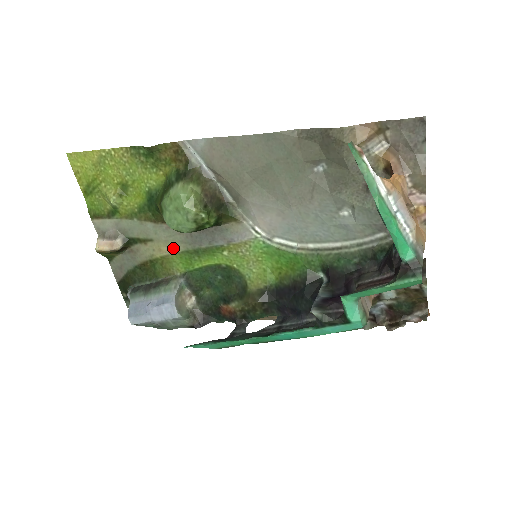
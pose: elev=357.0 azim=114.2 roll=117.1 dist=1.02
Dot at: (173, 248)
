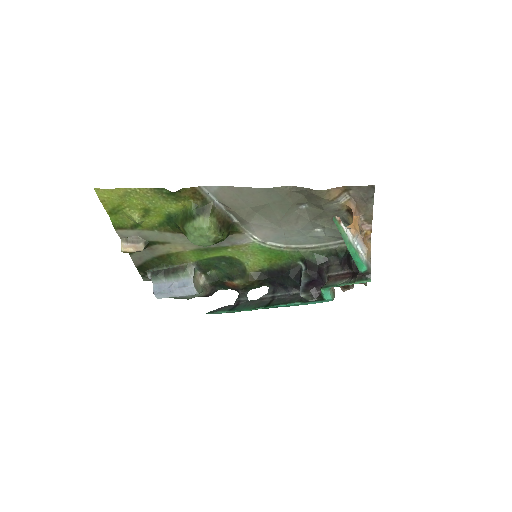
Dot at: (187, 247)
